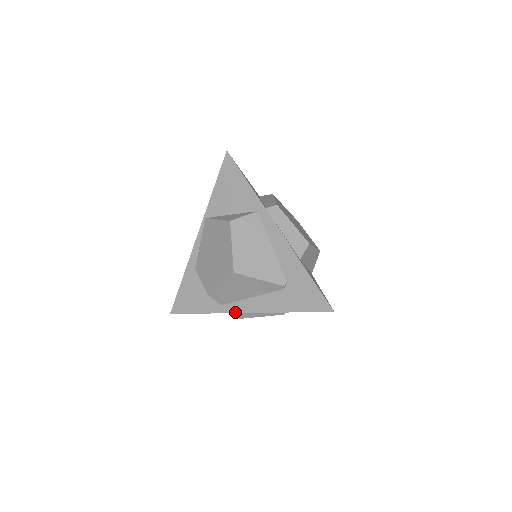
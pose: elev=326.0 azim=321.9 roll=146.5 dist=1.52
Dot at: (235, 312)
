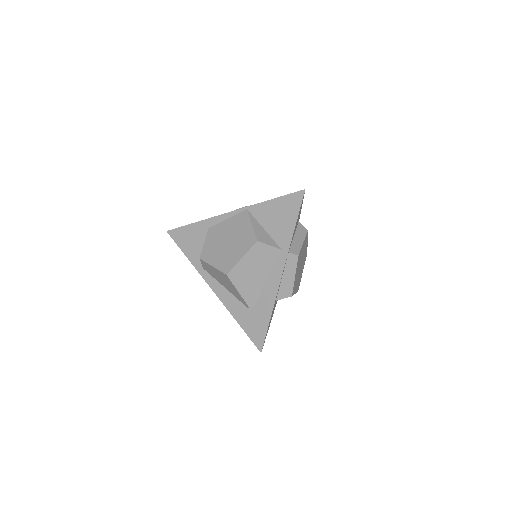
Dot at: (207, 282)
